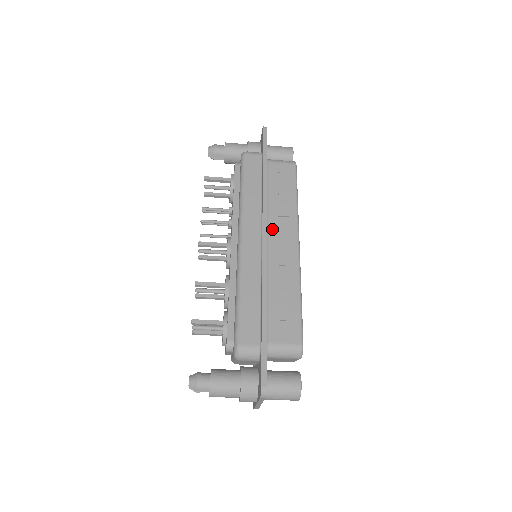
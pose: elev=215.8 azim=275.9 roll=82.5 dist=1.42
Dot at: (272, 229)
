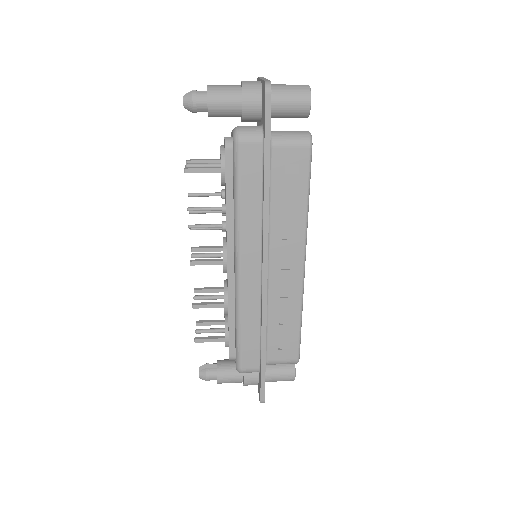
Dot at: (274, 249)
